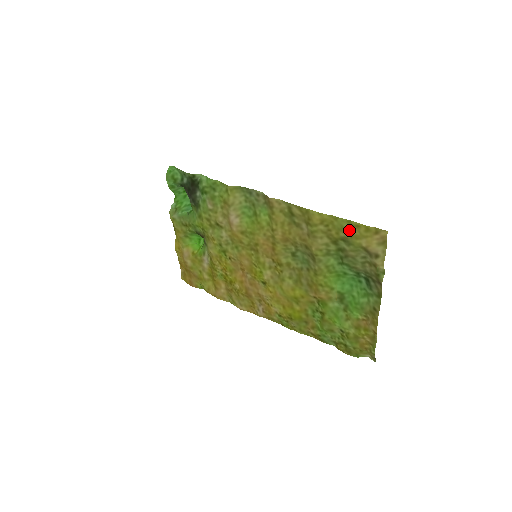
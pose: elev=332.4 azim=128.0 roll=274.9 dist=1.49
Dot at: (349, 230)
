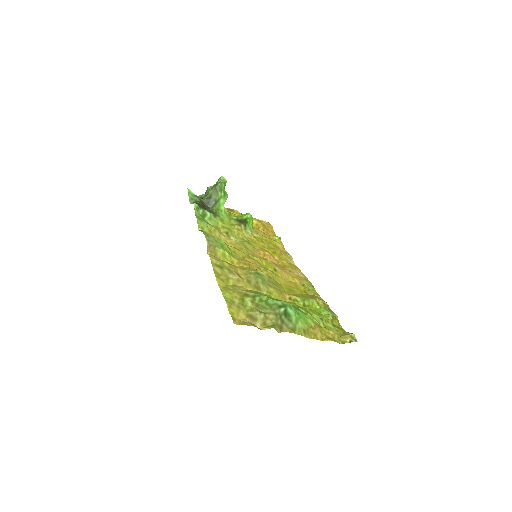
Dot at: (233, 303)
